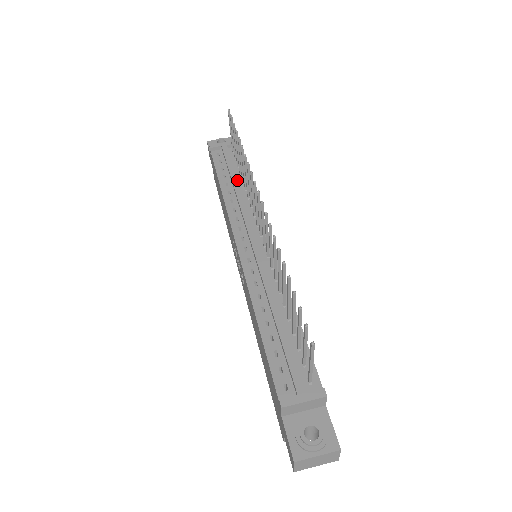
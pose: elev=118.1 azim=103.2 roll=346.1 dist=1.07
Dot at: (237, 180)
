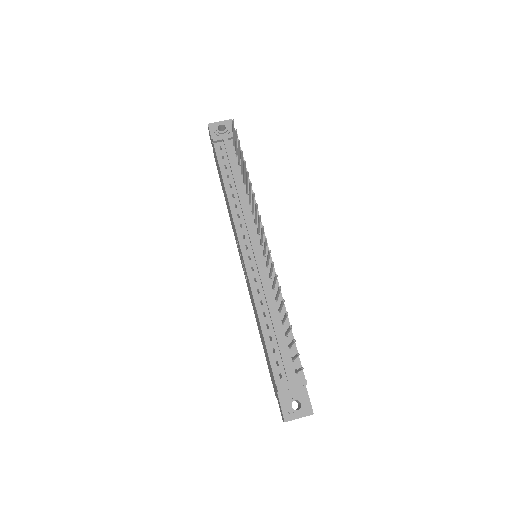
Dot at: (239, 184)
